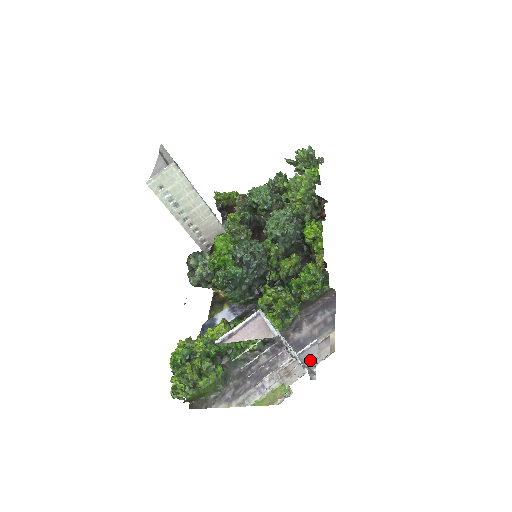
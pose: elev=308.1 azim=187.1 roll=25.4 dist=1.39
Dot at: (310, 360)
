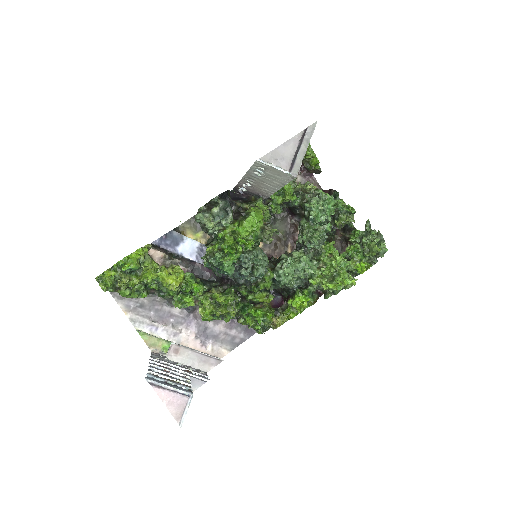
Dot at: occluded
